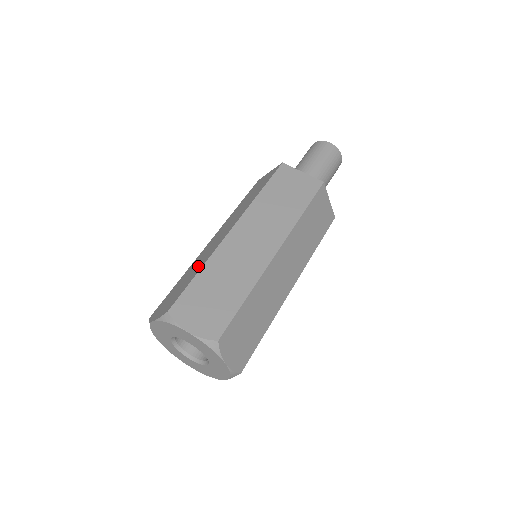
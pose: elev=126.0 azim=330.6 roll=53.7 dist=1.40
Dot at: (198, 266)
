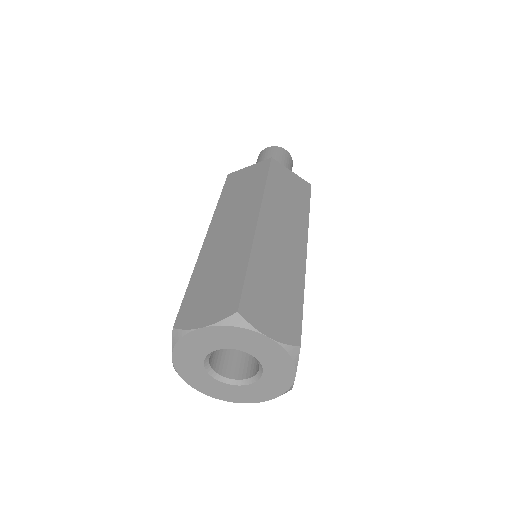
Dot at: (233, 259)
